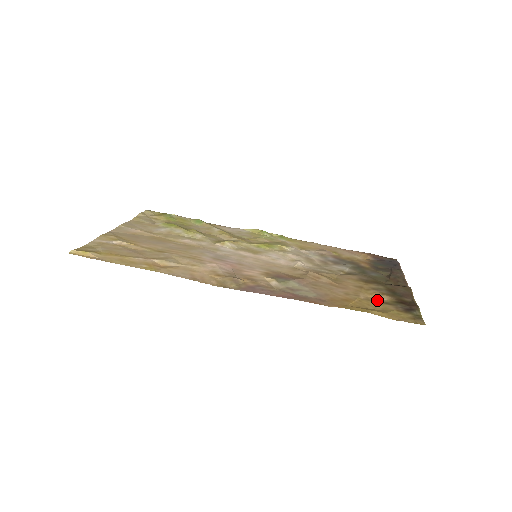
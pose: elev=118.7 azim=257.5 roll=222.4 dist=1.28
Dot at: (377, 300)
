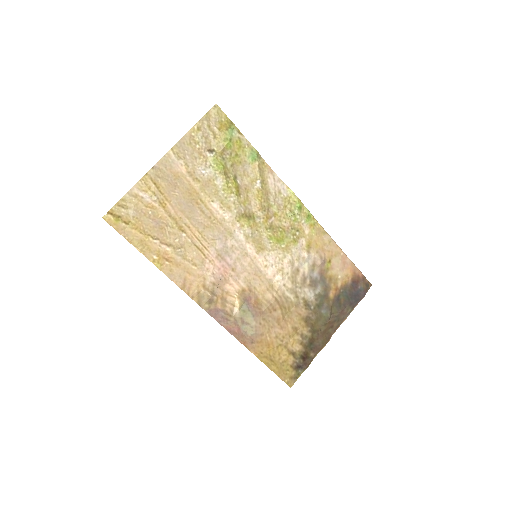
Dot at: (291, 349)
